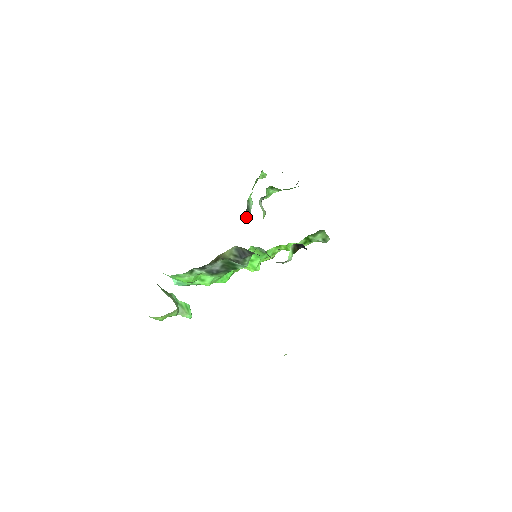
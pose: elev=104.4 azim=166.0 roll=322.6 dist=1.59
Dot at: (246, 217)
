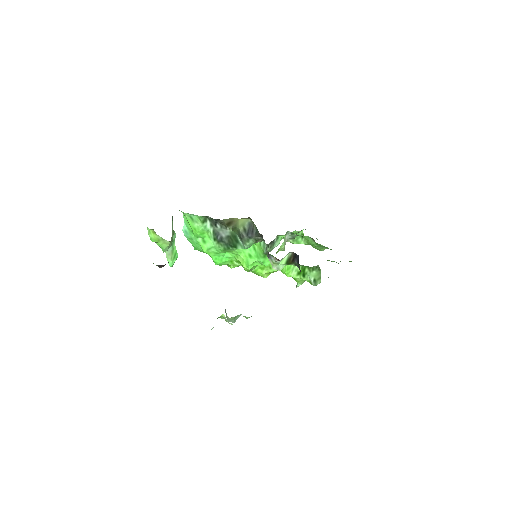
Dot at: (267, 248)
